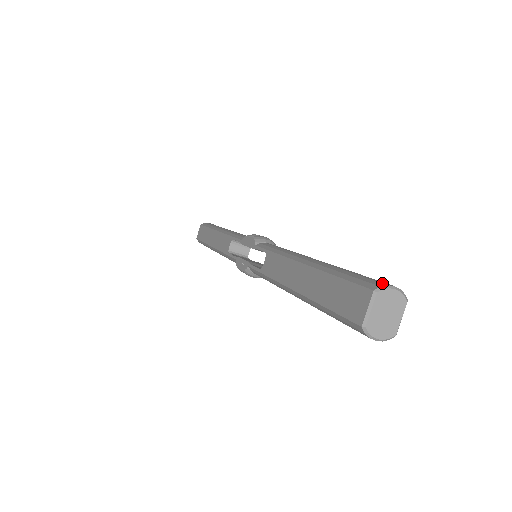
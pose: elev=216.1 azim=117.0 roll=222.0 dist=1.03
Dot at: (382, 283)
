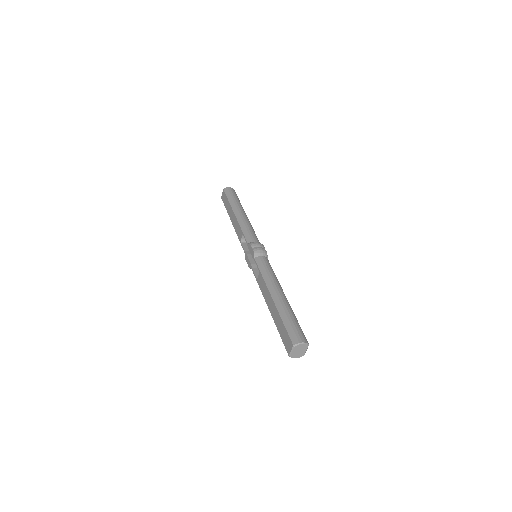
Dot at: (298, 340)
